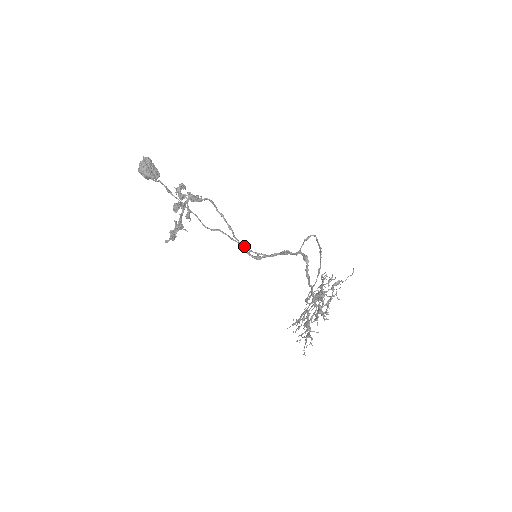
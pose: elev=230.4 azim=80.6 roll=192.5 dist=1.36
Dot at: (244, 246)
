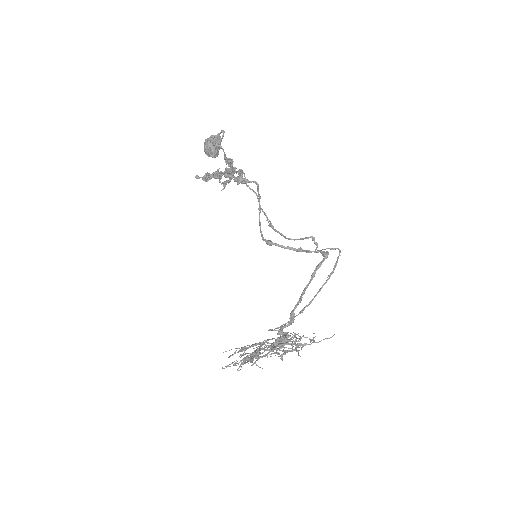
Dot at: occluded
